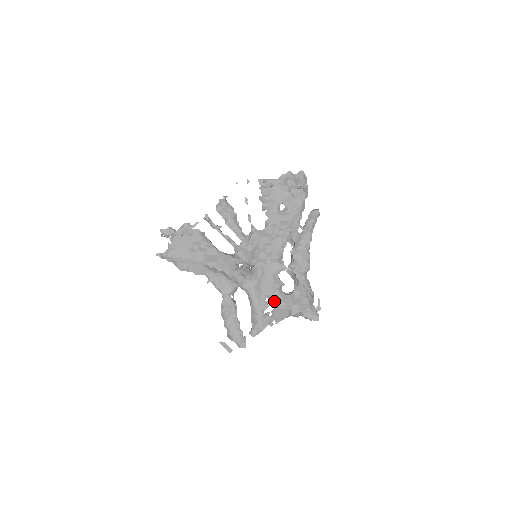
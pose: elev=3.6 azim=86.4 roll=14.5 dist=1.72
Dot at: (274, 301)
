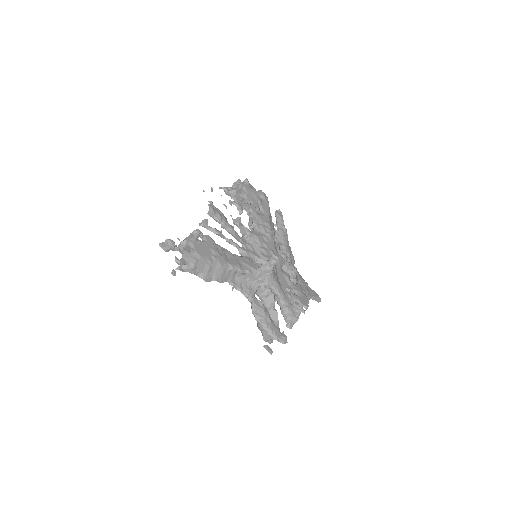
Dot at: (293, 292)
